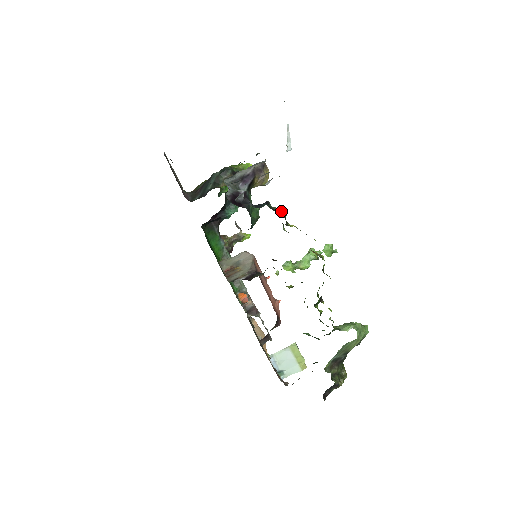
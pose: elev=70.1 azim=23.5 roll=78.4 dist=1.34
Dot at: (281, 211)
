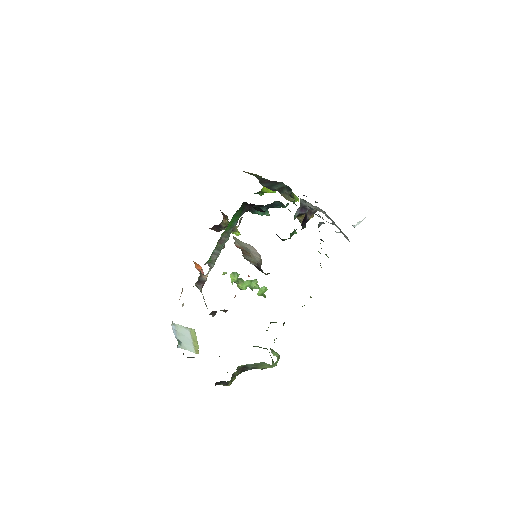
Dot at: (326, 254)
